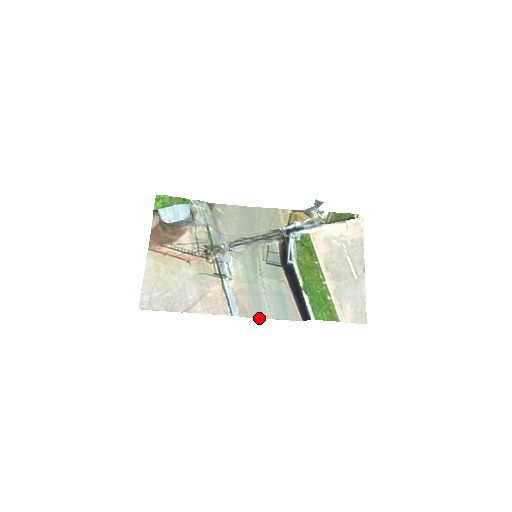
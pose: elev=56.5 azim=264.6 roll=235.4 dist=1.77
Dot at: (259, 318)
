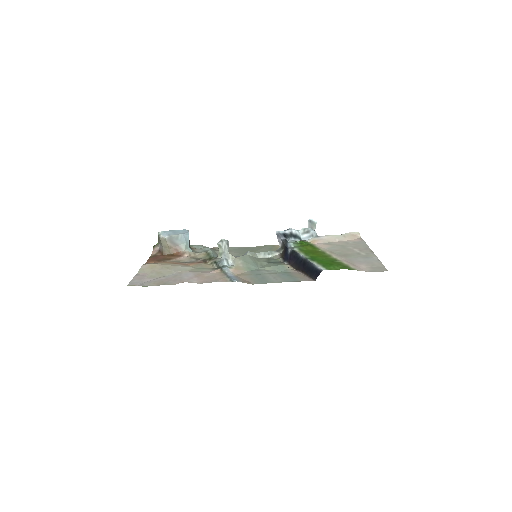
Dot at: (264, 283)
